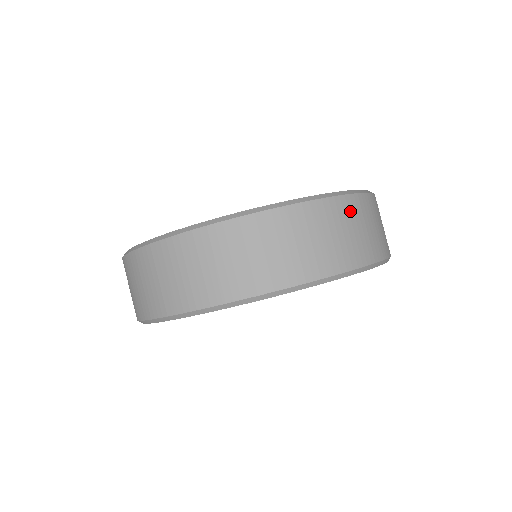
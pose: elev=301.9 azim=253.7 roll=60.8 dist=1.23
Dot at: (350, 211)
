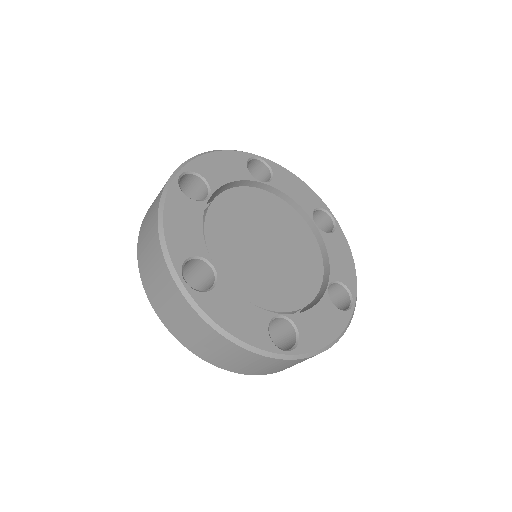
Dot at: (280, 363)
